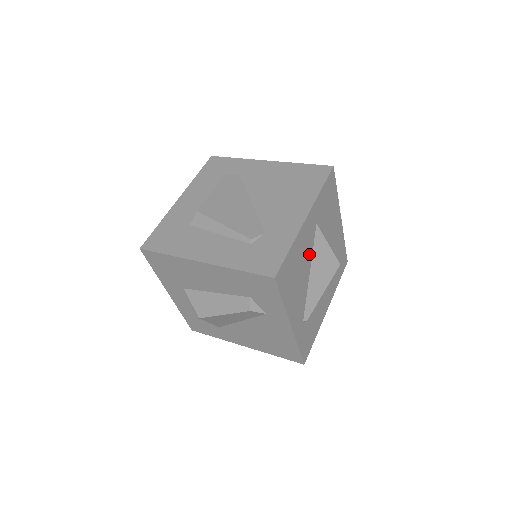
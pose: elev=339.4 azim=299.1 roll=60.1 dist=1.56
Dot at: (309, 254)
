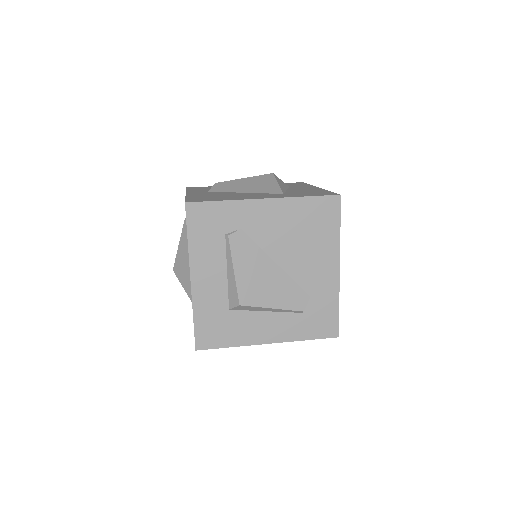
Dot at: occluded
